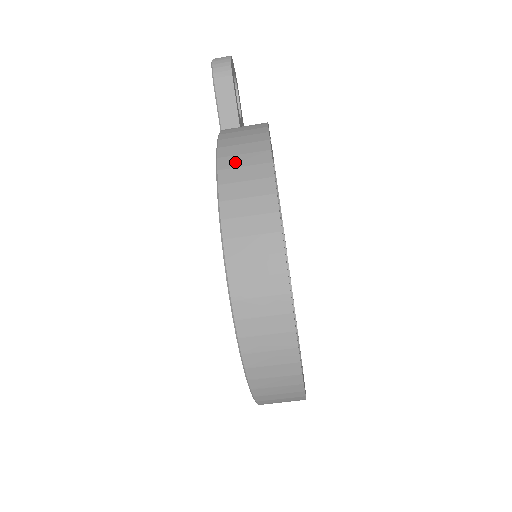
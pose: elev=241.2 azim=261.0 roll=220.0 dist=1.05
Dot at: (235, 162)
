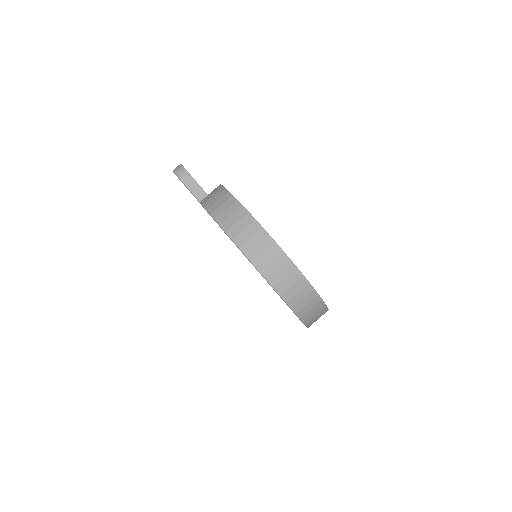
Dot at: (220, 211)
